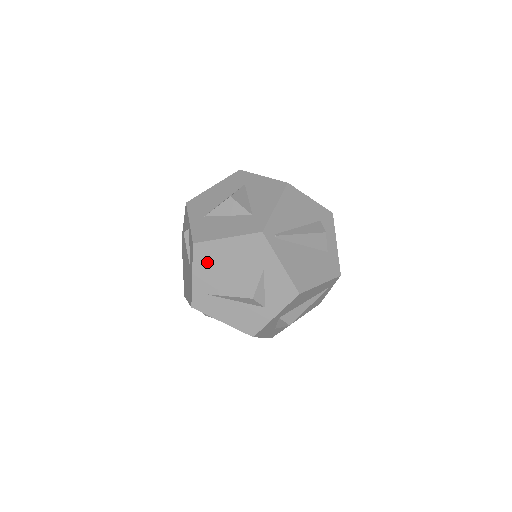
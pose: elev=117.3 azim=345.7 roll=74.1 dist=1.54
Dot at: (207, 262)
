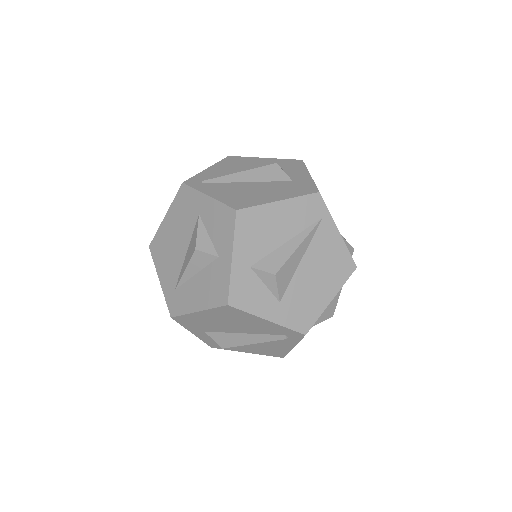
Dot at: (163, 255)
